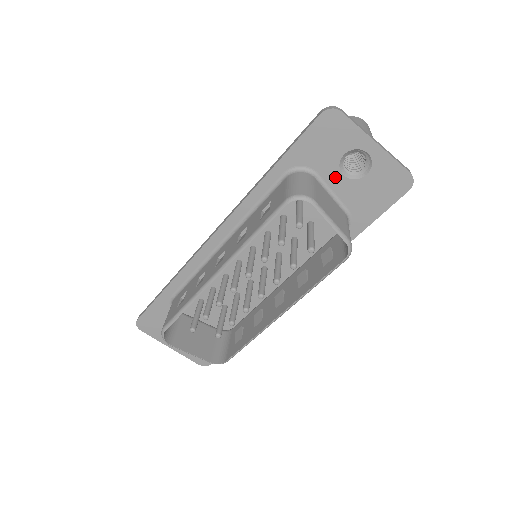
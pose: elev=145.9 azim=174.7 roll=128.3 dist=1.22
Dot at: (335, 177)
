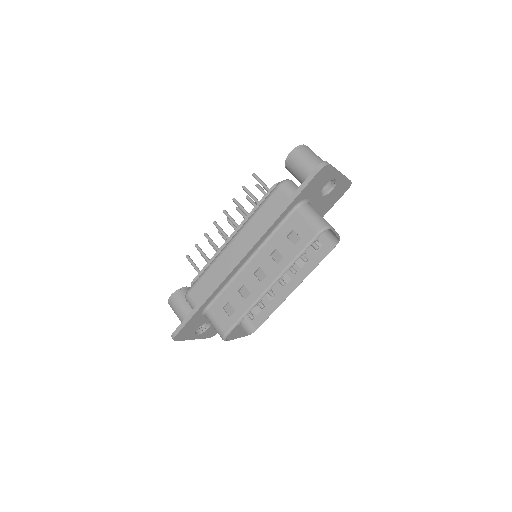
Dot at: (317, 198)
